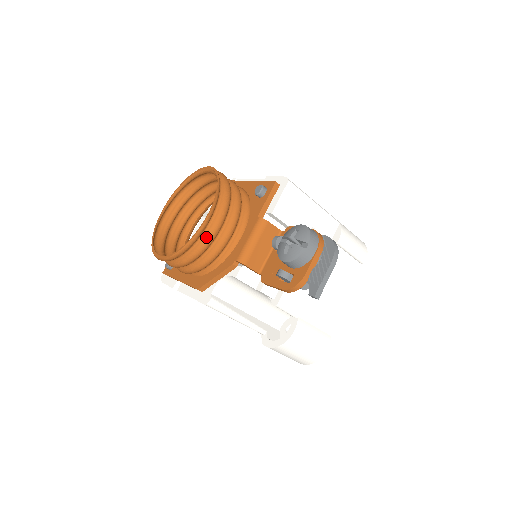
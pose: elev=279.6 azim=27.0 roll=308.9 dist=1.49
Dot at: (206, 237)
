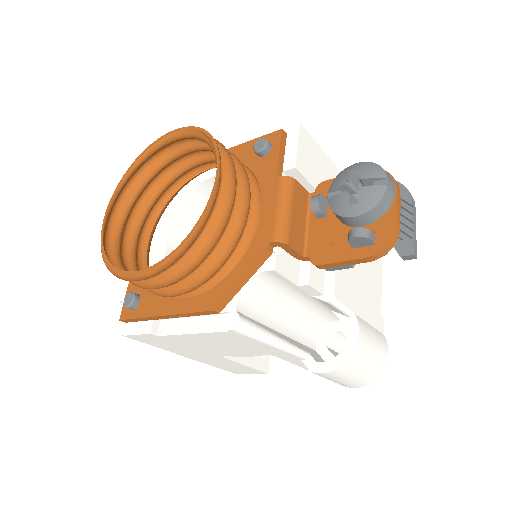
Dot at: (220, 214)
